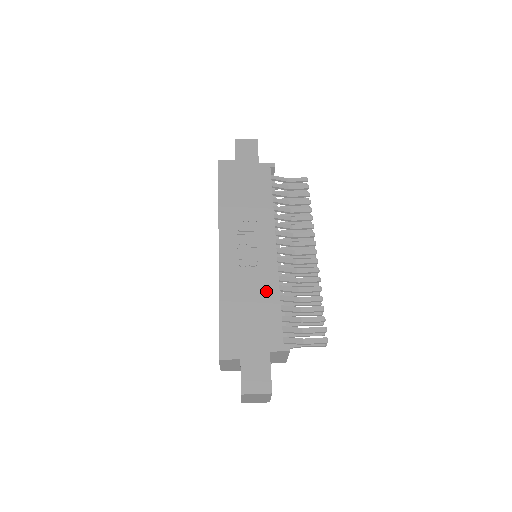
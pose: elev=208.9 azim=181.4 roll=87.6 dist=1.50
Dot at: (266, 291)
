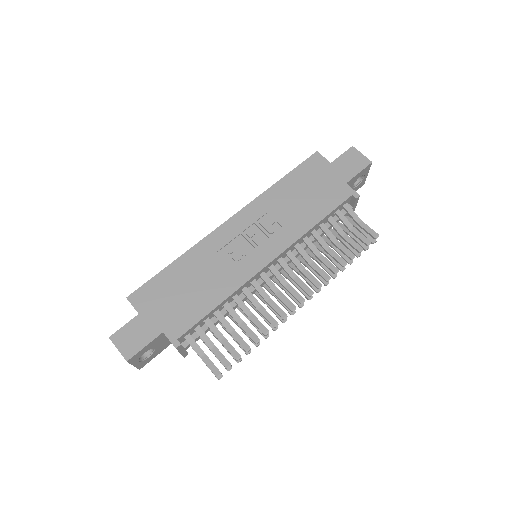
Dot at: (218, 287)
